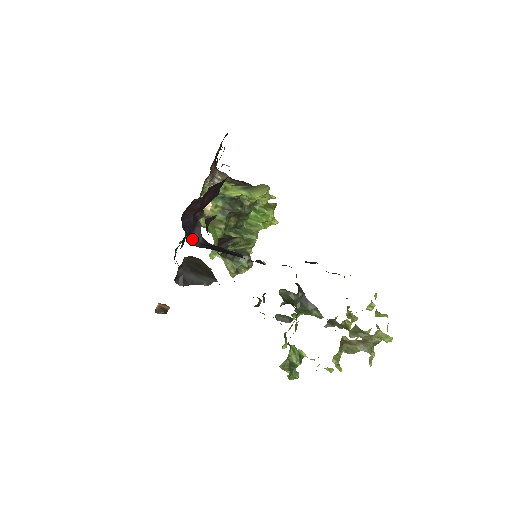
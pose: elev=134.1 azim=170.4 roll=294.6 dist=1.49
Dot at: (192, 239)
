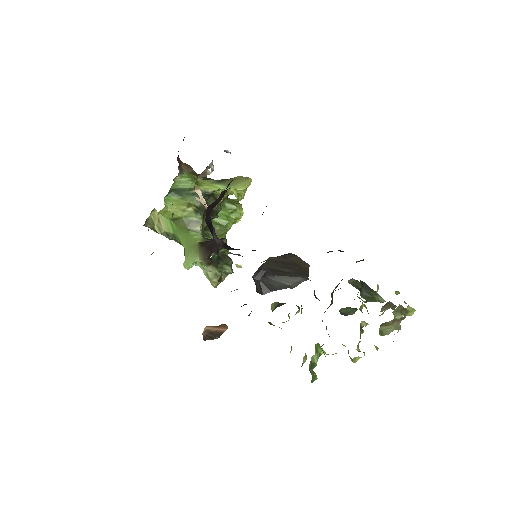
Dot at: (215, 241)
